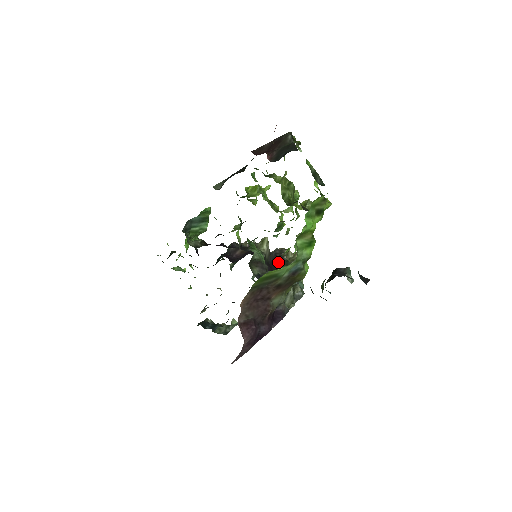
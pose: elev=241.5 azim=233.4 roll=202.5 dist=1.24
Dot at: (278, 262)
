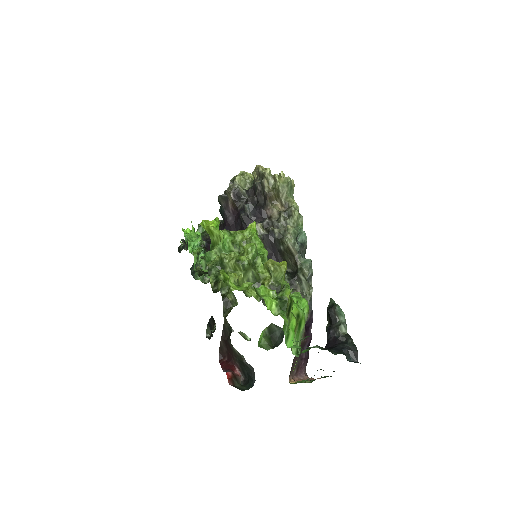
Dot at: (274, 243)
